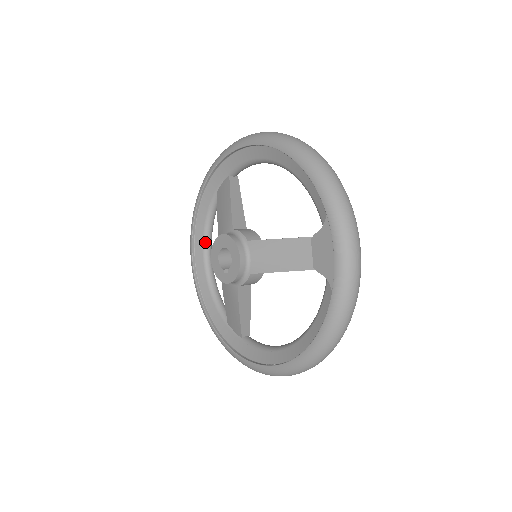
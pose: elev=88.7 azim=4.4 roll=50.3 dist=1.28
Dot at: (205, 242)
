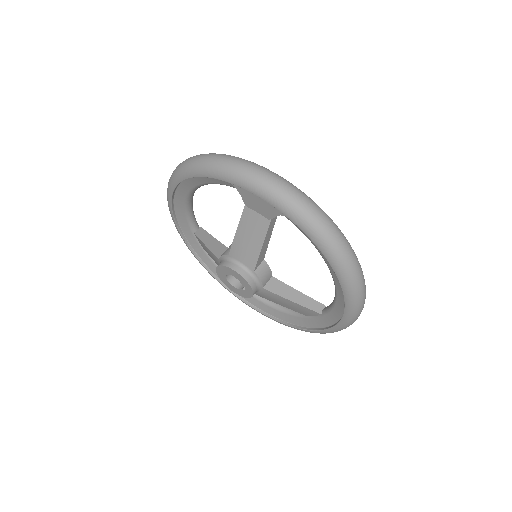
Dot at: occluded
